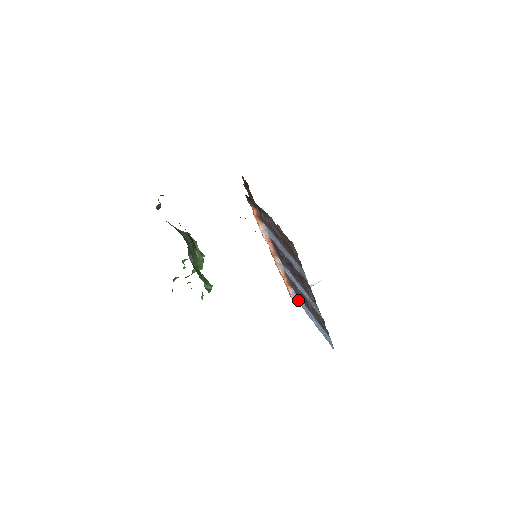
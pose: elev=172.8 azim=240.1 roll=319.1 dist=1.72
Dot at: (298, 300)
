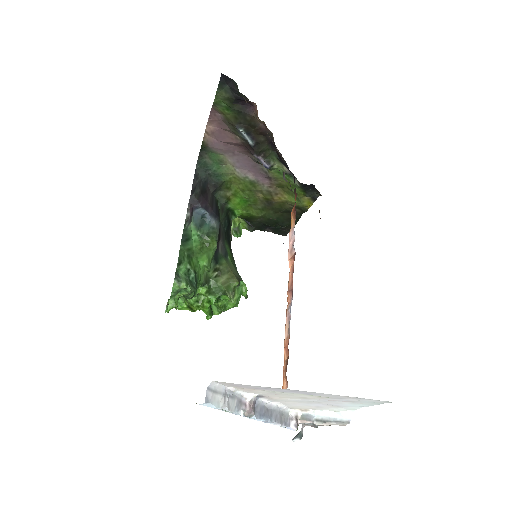
Dot at: occluded
